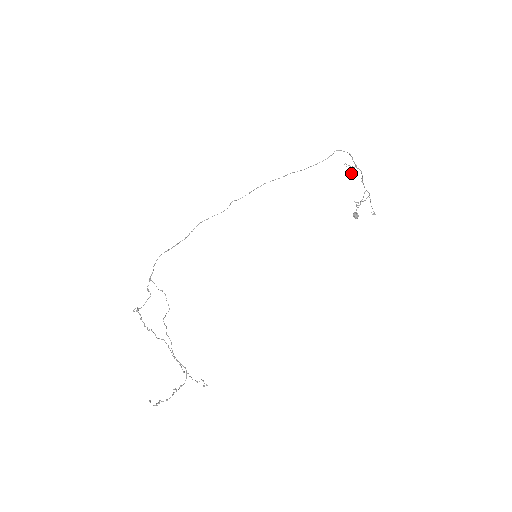
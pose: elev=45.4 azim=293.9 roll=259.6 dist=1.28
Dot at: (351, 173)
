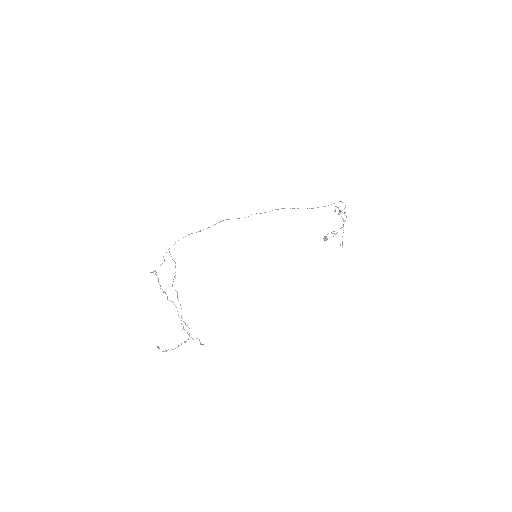
Dot at: occluded
